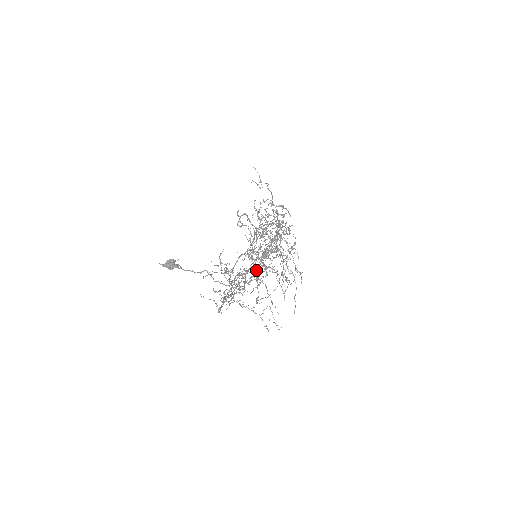
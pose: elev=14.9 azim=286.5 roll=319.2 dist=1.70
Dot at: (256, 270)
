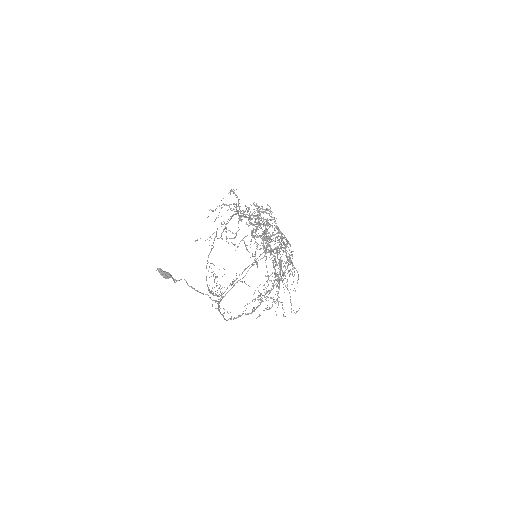
Dot at: (258, 217)
